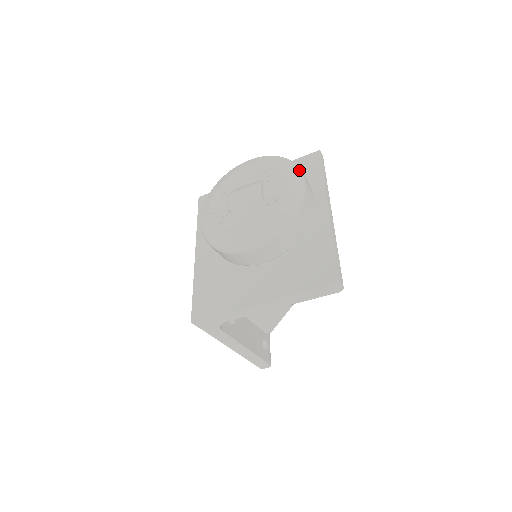
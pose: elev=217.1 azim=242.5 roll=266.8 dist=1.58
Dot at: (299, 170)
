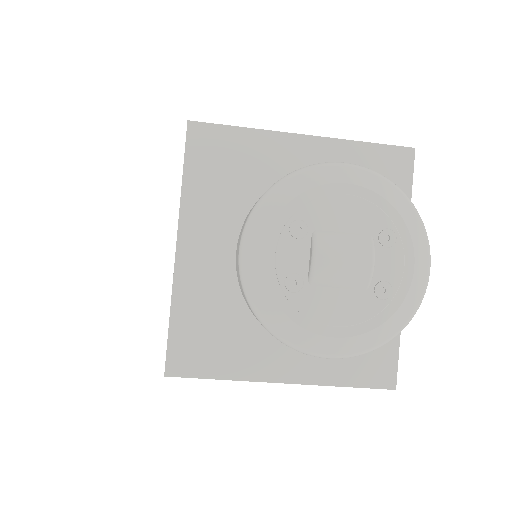
Dot at: occluded
